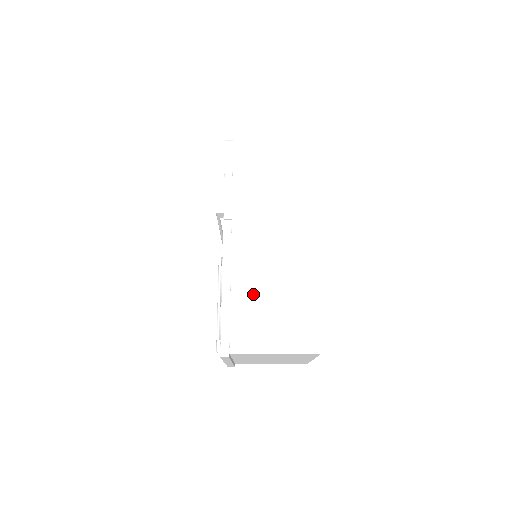
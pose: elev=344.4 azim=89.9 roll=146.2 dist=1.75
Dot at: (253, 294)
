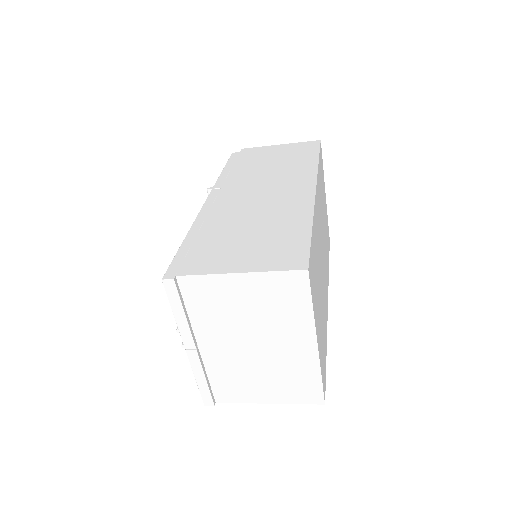
Dot at: (226, 230)
